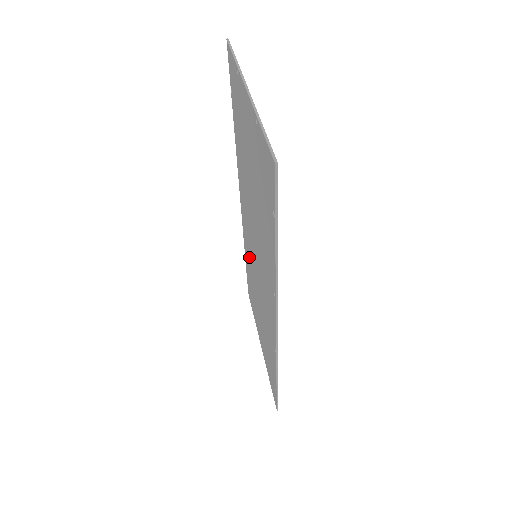
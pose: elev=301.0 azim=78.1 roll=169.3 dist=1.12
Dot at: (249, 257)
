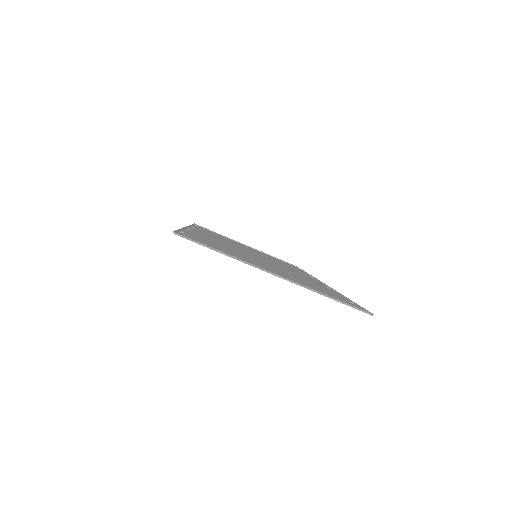
Dot at: occluded
